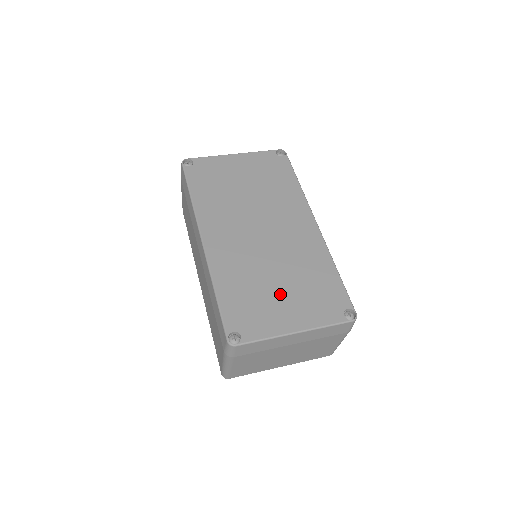
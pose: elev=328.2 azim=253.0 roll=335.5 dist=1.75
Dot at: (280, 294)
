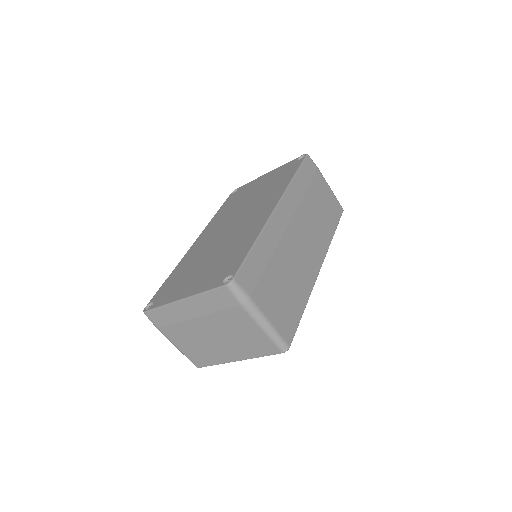
Dot at: (199, 271)
